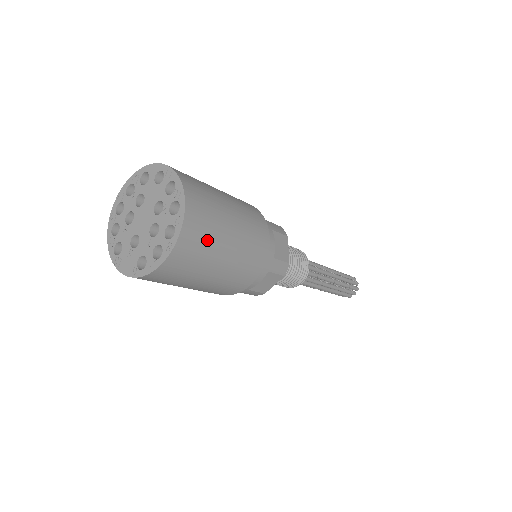
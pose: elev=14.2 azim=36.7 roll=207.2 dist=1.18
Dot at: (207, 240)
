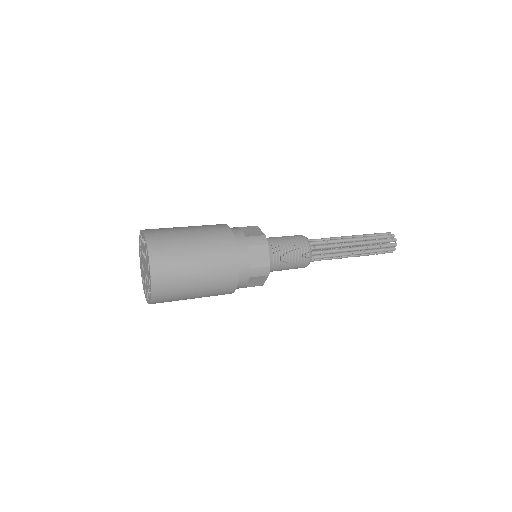
Dot at: occluded
